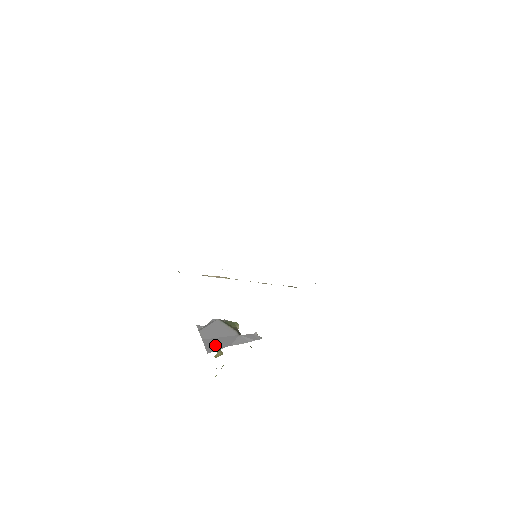
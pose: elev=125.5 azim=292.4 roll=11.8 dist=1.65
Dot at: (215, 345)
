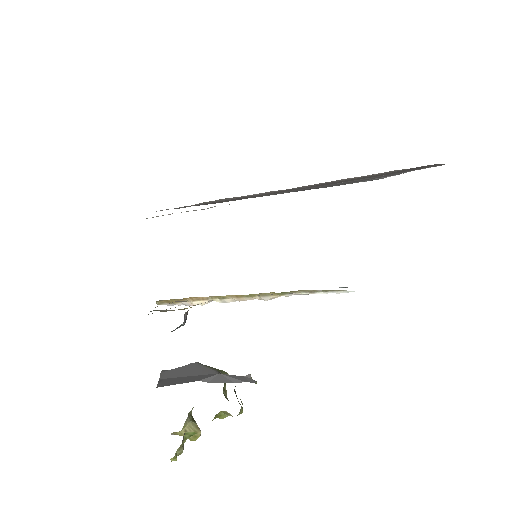
Dot at: (174, 381)
